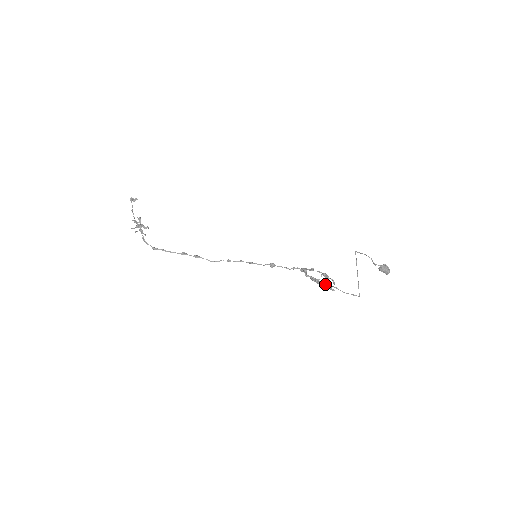
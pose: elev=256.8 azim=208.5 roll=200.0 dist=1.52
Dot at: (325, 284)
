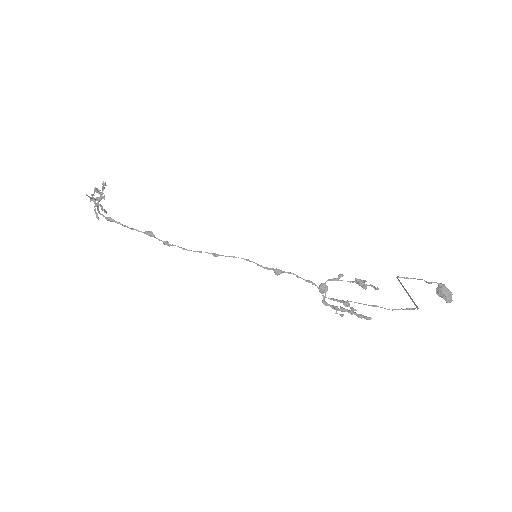
Dot at: (355, 312)
